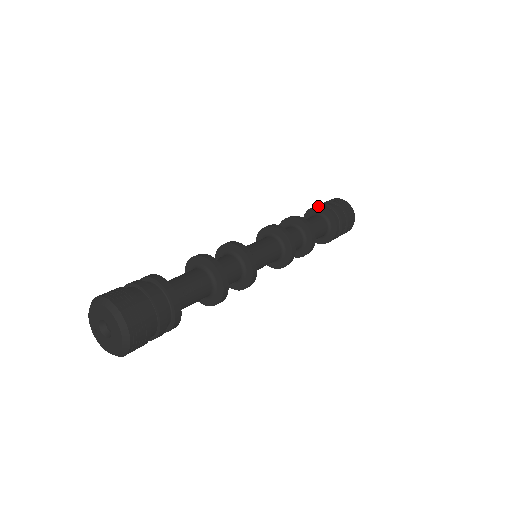
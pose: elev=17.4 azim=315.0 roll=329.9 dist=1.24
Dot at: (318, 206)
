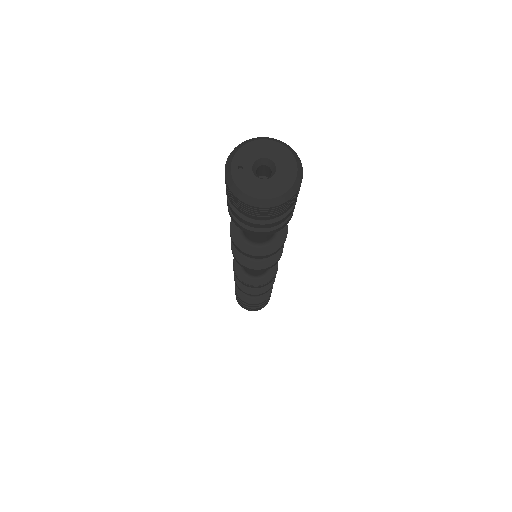
Dot at: occluded
